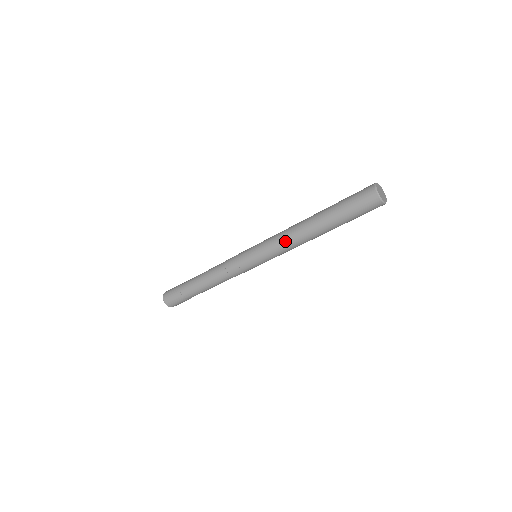
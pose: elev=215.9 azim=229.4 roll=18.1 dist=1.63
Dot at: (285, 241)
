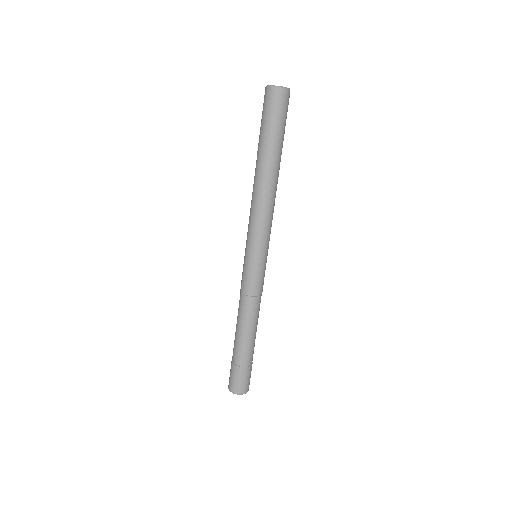
Dot at: (252, 208)
